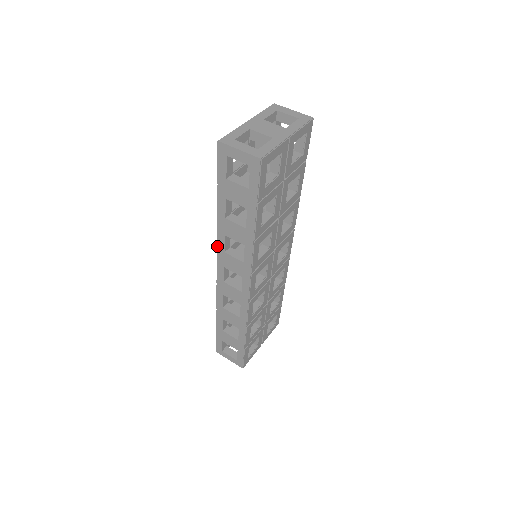
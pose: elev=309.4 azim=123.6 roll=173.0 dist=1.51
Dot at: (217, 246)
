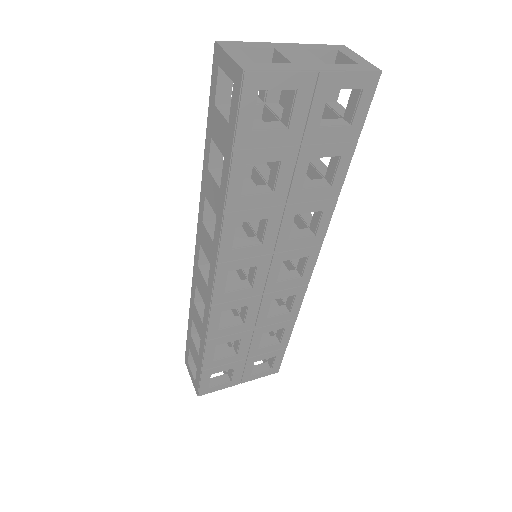
Dot at: (199, 211)
